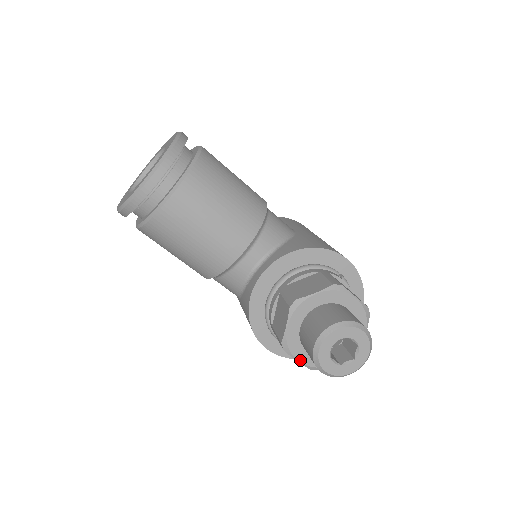
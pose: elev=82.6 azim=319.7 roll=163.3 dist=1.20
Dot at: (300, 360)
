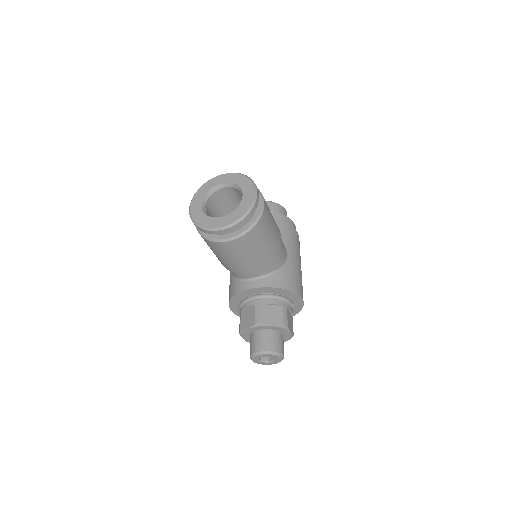
Dot at: (244, 339)
